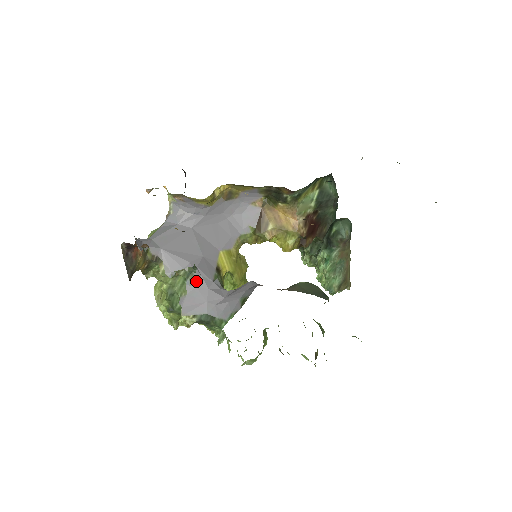
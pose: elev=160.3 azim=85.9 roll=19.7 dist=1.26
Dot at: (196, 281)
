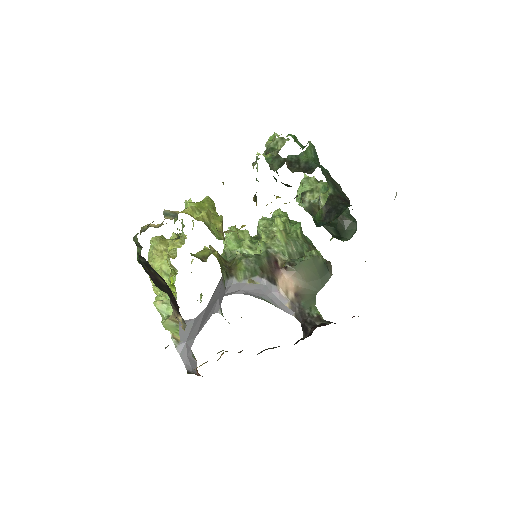
Dot at: occluded
